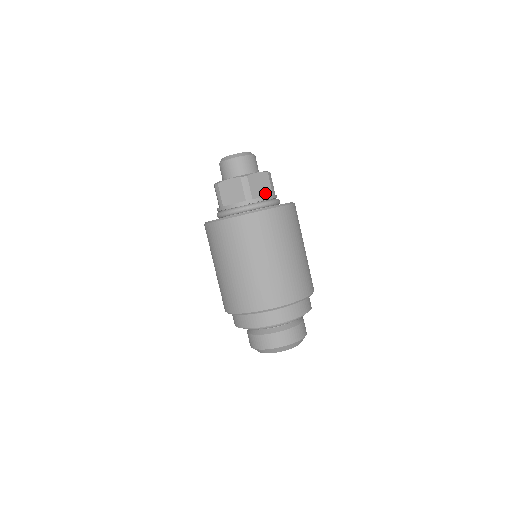
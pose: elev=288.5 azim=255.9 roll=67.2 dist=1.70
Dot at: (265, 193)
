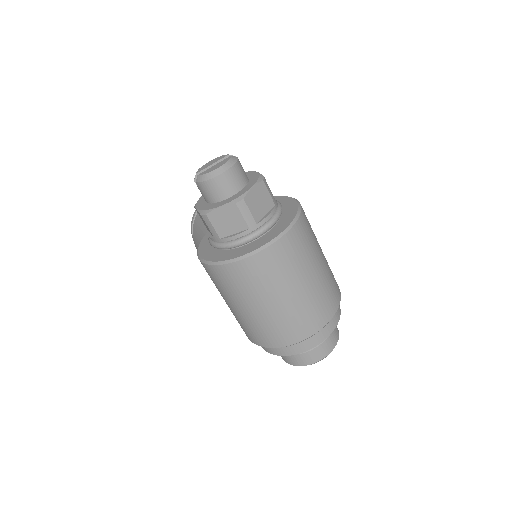
Dot at: (267, 208)
